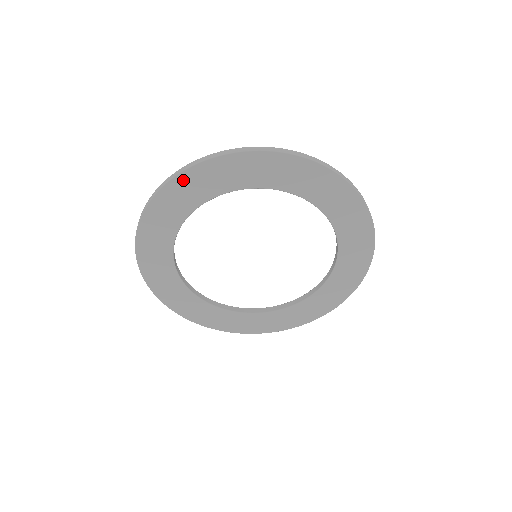
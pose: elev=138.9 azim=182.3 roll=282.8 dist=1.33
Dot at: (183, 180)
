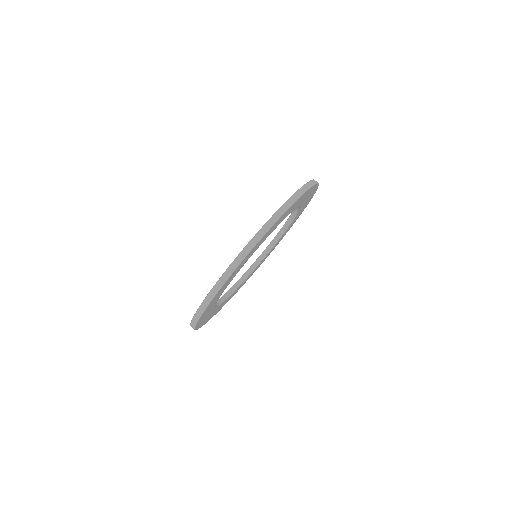
Dot at: (217, 294)
